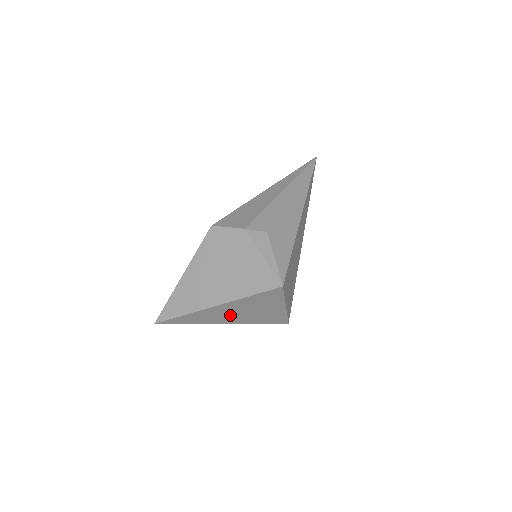
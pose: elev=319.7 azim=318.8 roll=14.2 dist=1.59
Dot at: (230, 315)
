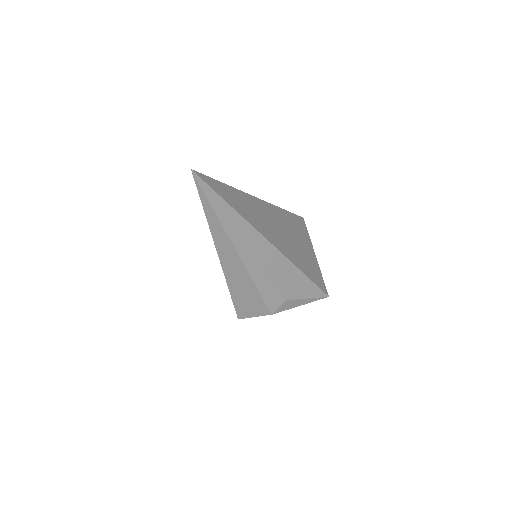
Dot at: occluded
